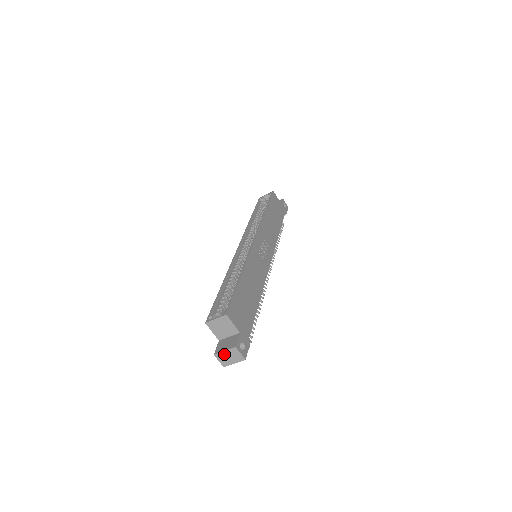
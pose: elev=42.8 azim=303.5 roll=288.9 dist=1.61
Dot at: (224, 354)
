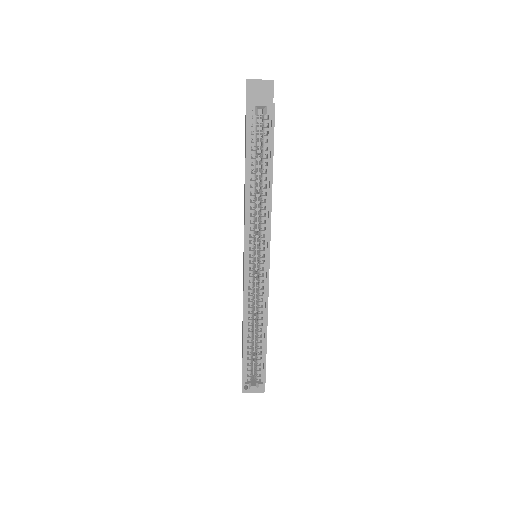
Dot at: (250, 392)
